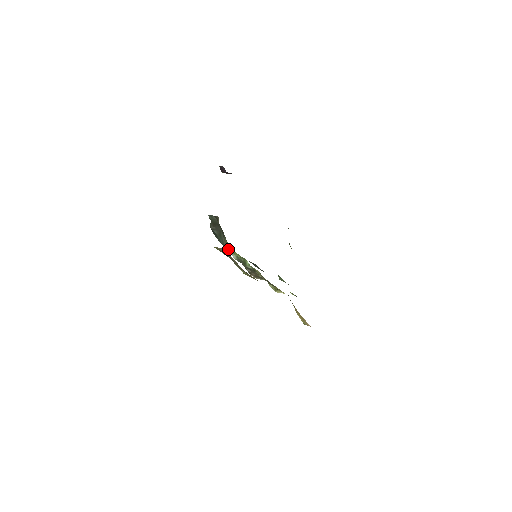
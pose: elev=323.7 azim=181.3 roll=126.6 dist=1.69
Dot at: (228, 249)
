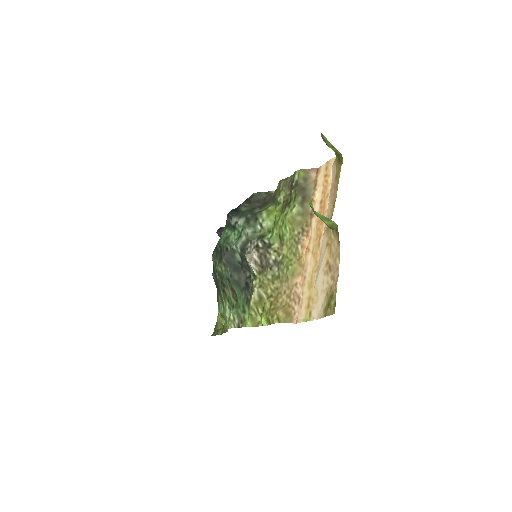
Dot at: (254, 219)
